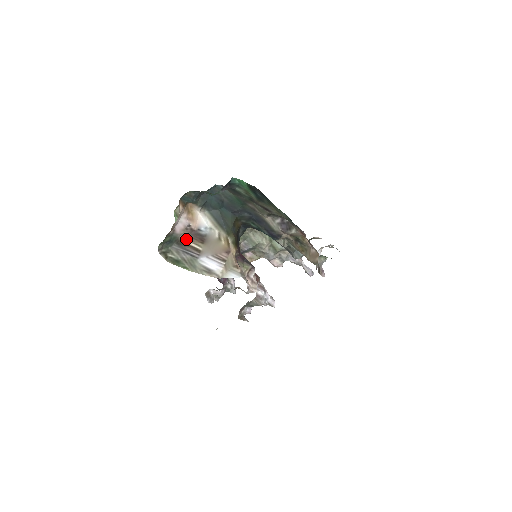
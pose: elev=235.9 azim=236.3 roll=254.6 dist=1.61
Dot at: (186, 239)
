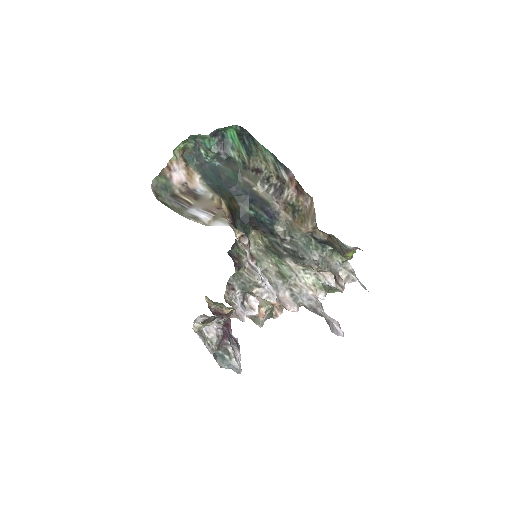
Dot at: (181, 194)
